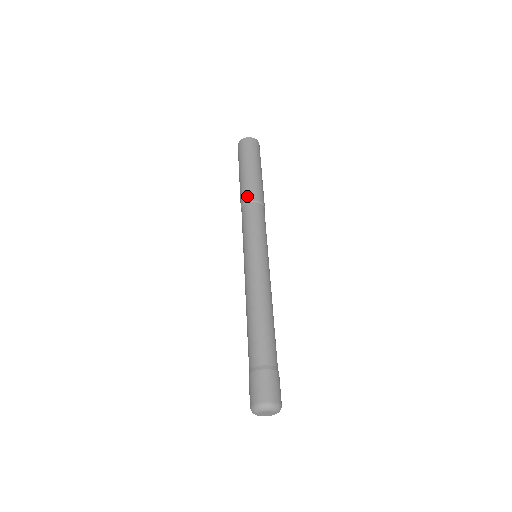
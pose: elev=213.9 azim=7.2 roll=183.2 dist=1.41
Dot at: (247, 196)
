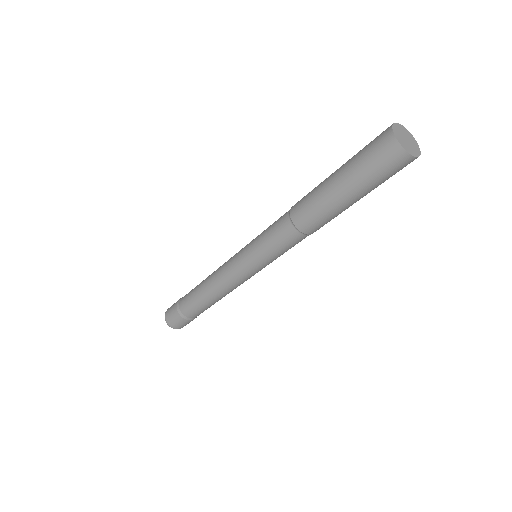
Dot at: (296, 209)
